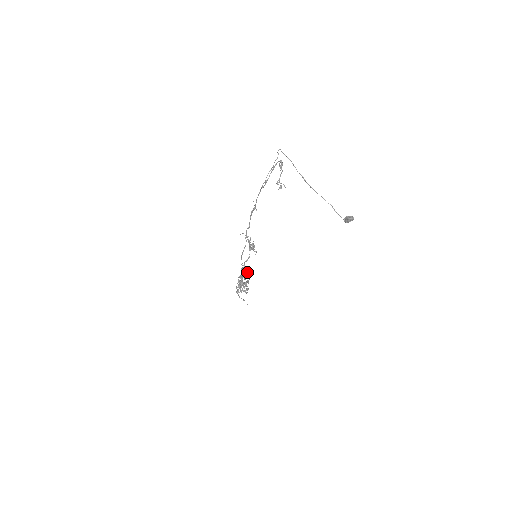
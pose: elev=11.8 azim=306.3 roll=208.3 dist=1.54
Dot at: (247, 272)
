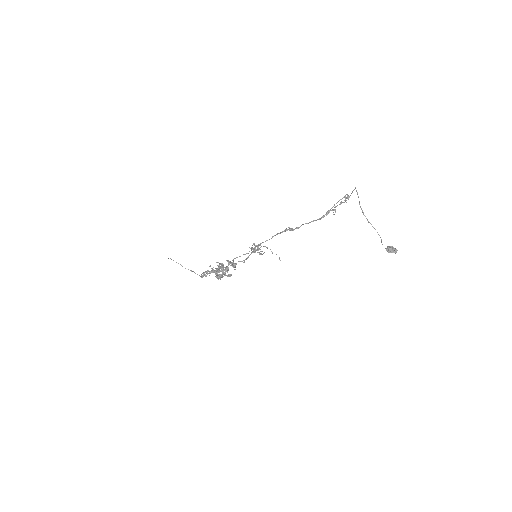
Dot at: occluded
